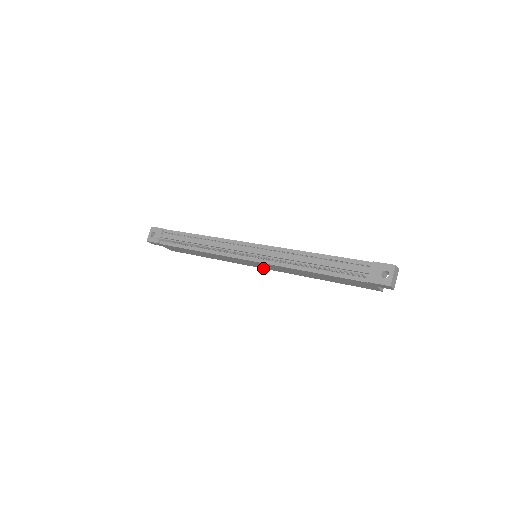
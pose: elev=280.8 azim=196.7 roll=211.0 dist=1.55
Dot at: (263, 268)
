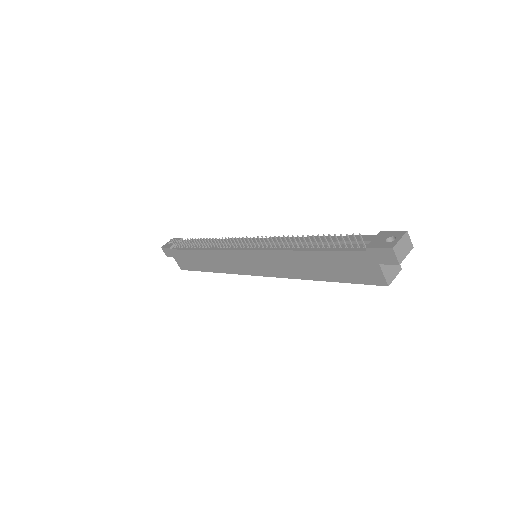
Dot at: (260, 275)
